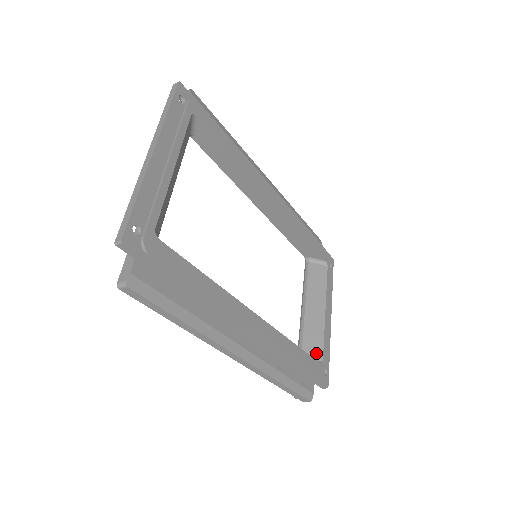
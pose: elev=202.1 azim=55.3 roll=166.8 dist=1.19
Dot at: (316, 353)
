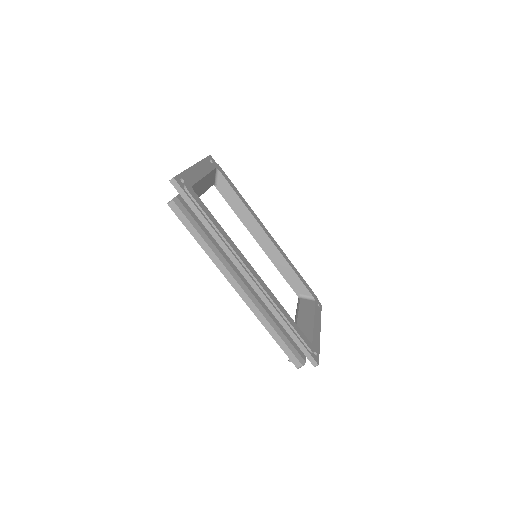
Dot at: occluded
